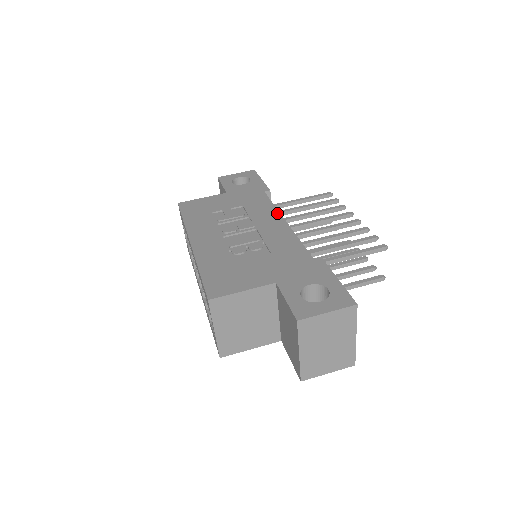
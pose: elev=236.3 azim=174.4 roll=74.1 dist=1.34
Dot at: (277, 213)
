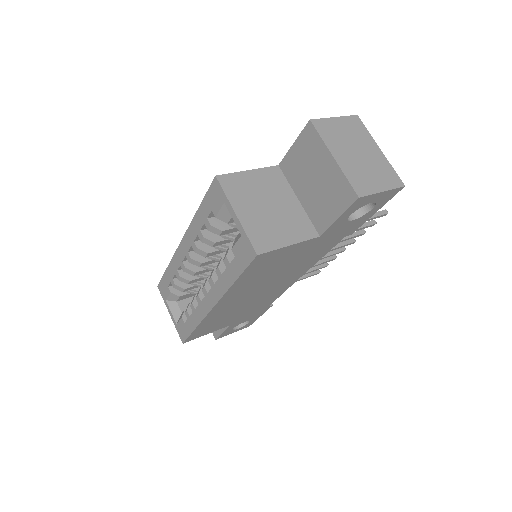
Dot at: occluded
